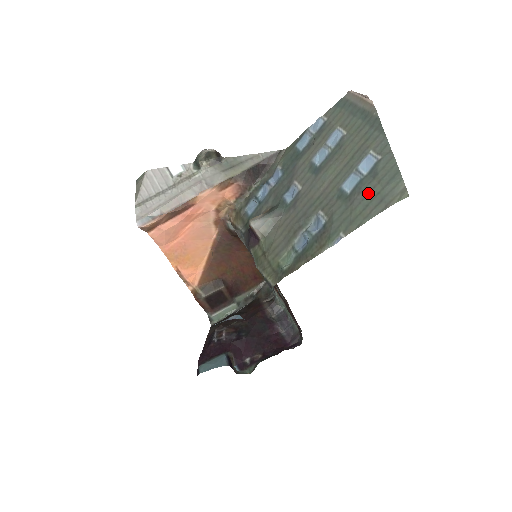
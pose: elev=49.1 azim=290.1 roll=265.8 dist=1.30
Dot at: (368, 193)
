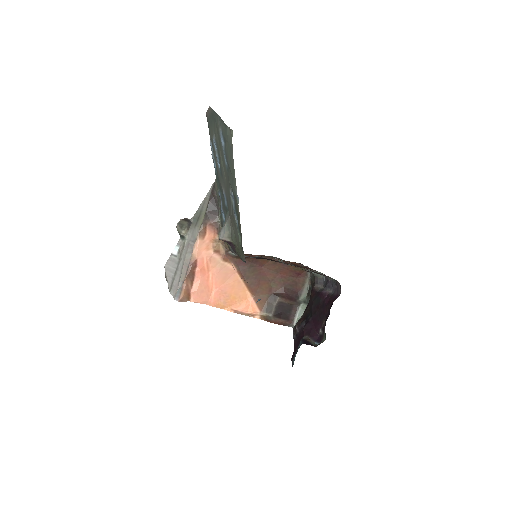
Dot at: (228, 153)
